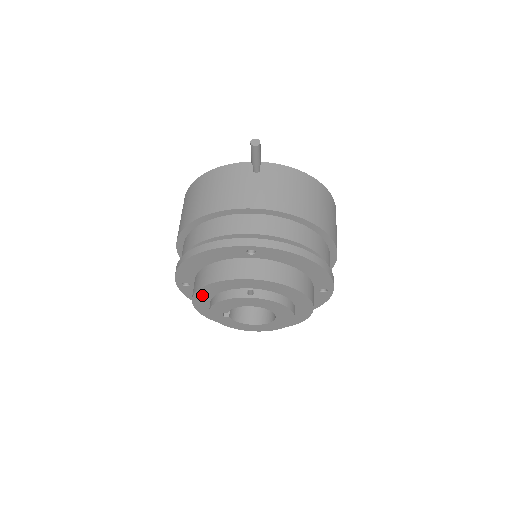
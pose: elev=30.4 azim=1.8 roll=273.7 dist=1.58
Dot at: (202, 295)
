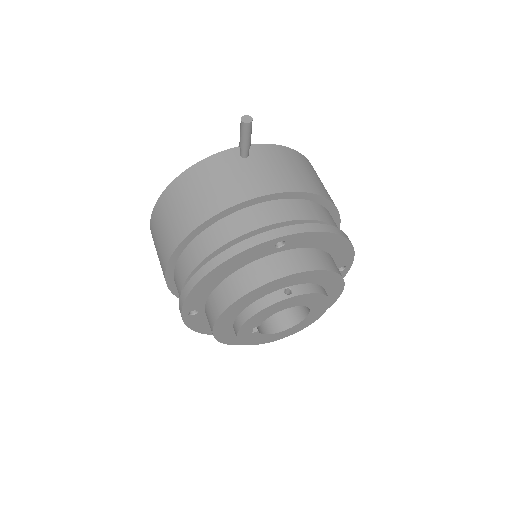
Dot at: (227, 316)
